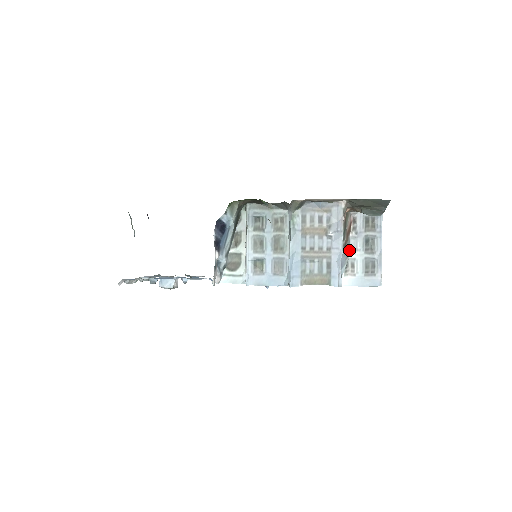
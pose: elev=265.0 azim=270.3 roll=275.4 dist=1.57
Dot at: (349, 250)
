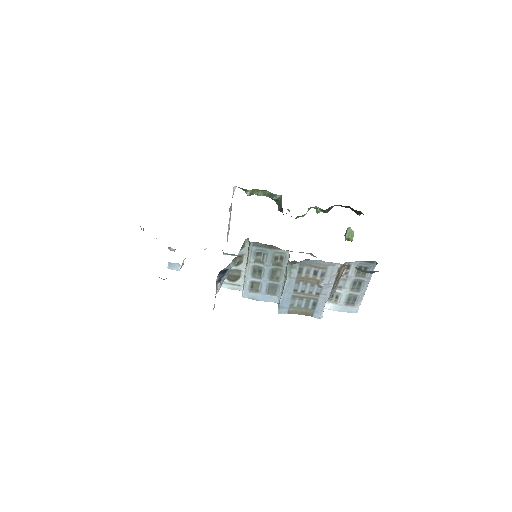
Dot at: (337, 288)
